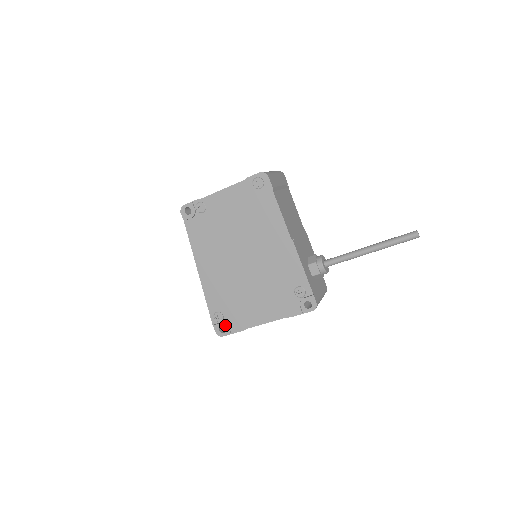
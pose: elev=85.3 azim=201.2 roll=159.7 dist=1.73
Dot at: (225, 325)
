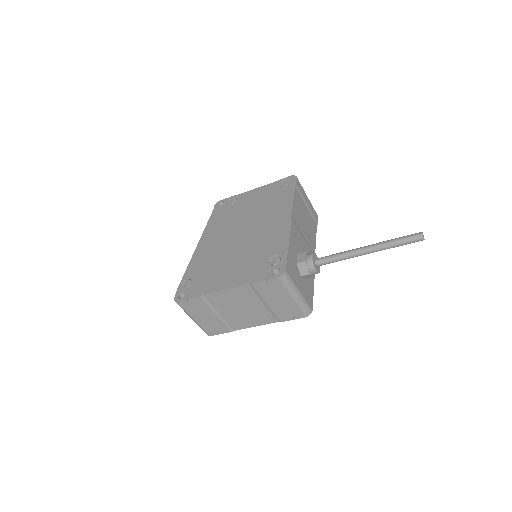
Dot at: (187, 291)
